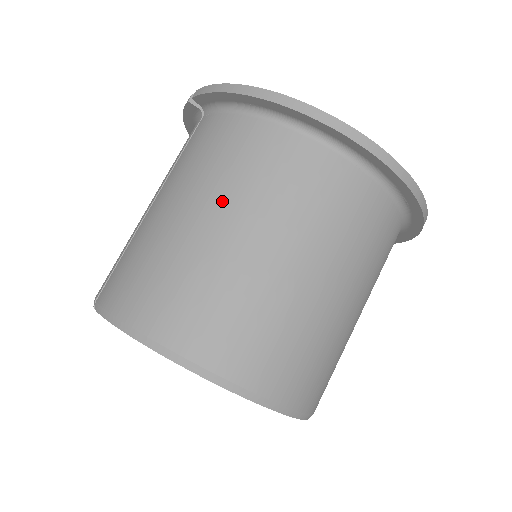
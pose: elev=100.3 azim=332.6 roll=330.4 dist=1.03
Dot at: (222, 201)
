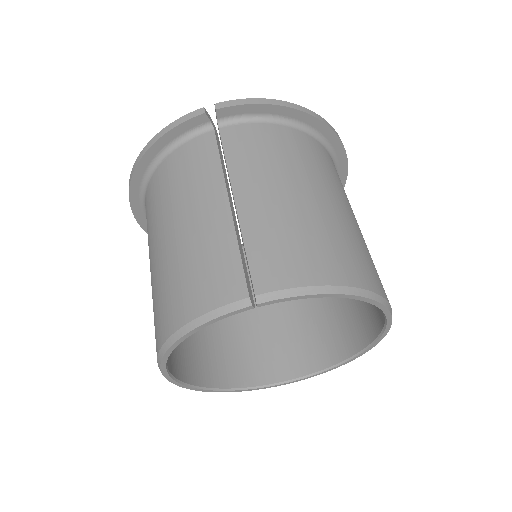
Dot at: (316, 182)
